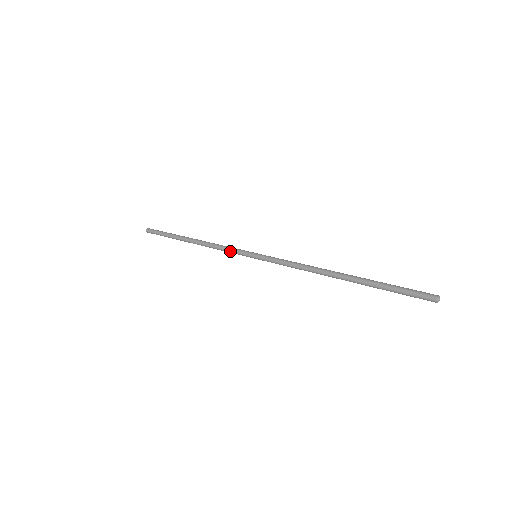
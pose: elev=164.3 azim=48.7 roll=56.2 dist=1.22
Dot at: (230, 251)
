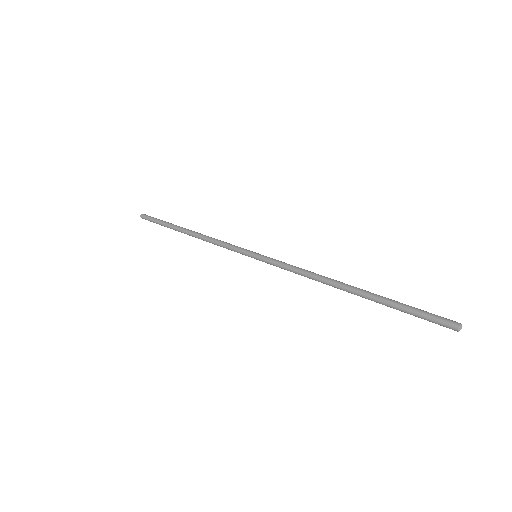
Dot at: (229, 245)
